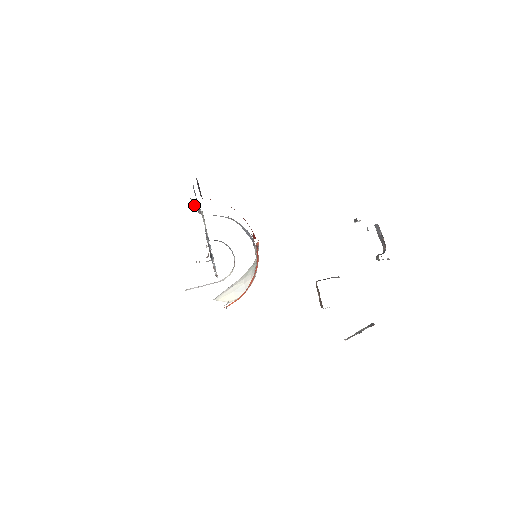
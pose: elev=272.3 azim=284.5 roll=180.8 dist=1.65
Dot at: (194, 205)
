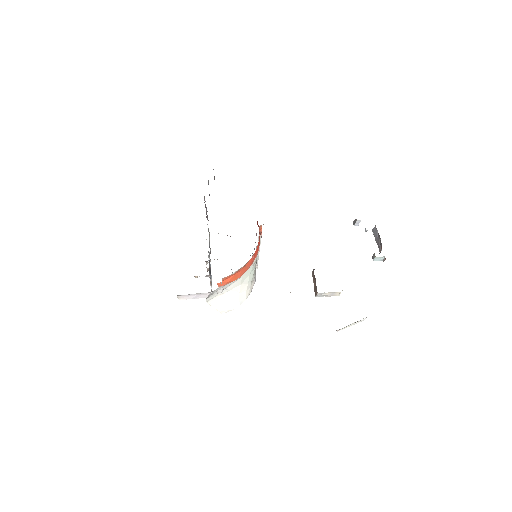
Dot at: (205, 201)
